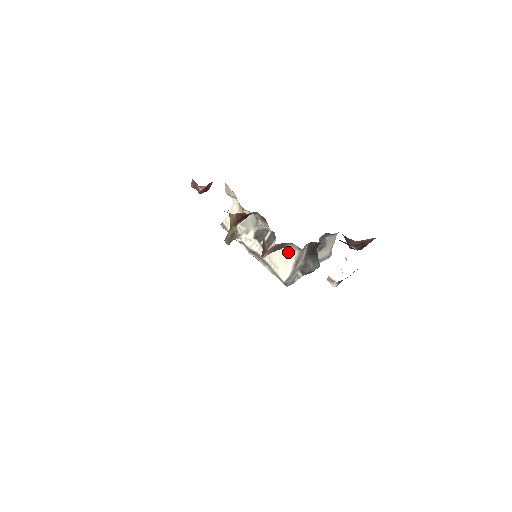
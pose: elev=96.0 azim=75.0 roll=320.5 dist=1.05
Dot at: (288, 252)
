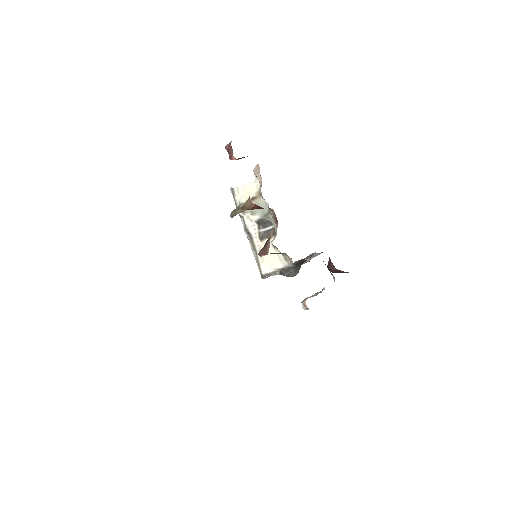
Dot at: (281, 257)
